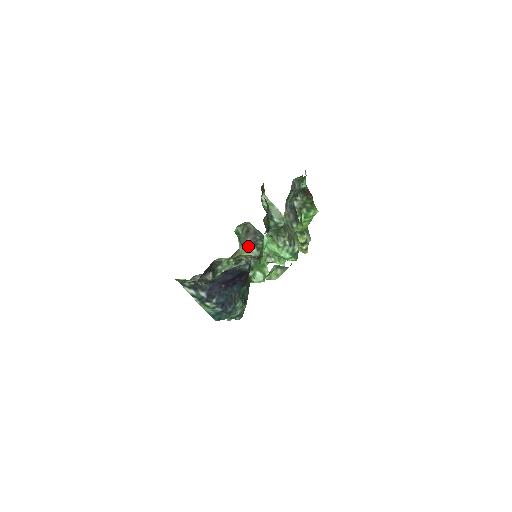
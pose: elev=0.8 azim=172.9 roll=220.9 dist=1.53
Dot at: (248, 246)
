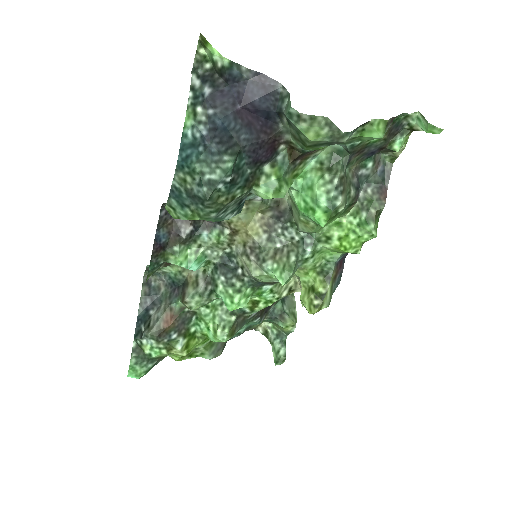
Dot at: (263, 222)
